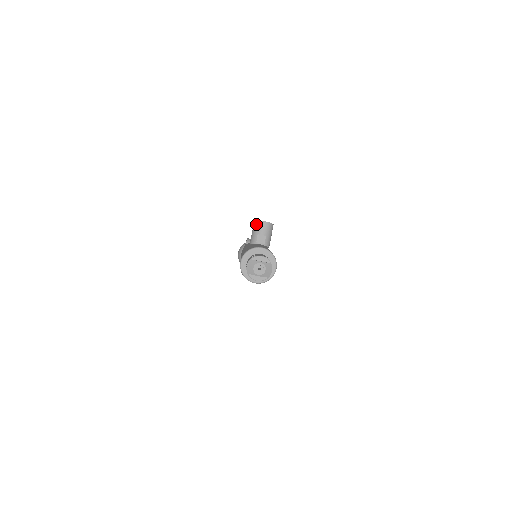
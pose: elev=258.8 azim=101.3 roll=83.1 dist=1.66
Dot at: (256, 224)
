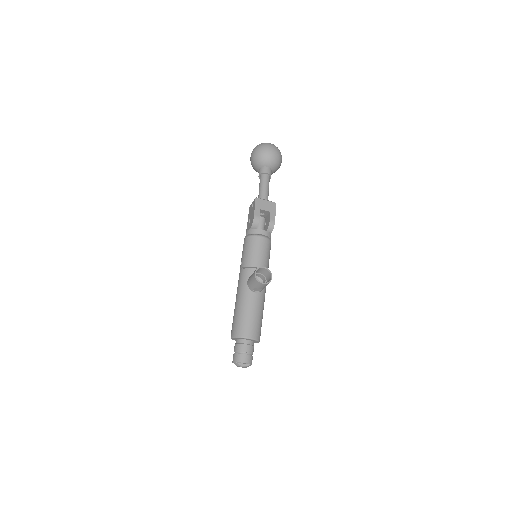
Dot at: (255, 281)
